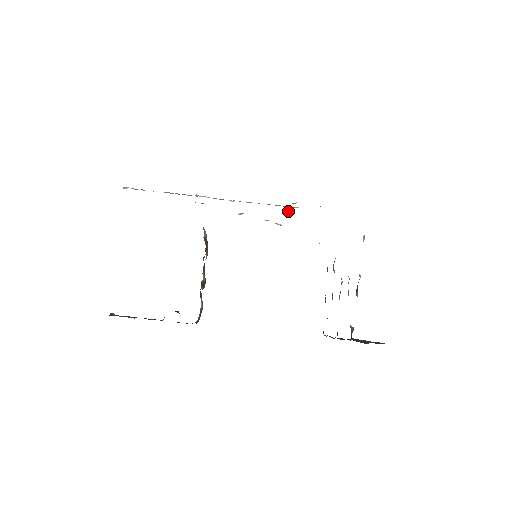
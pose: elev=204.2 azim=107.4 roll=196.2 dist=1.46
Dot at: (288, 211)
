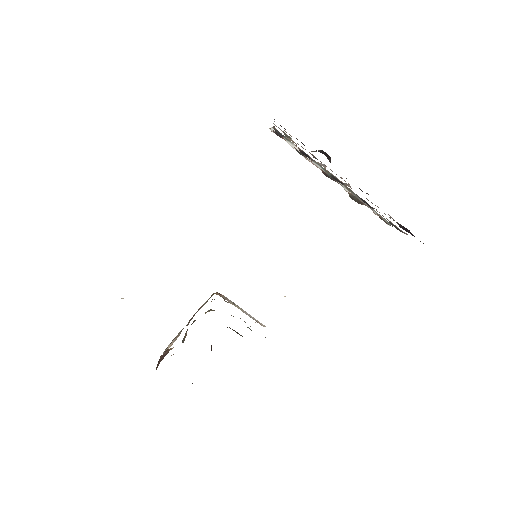
Dot at: occluded
